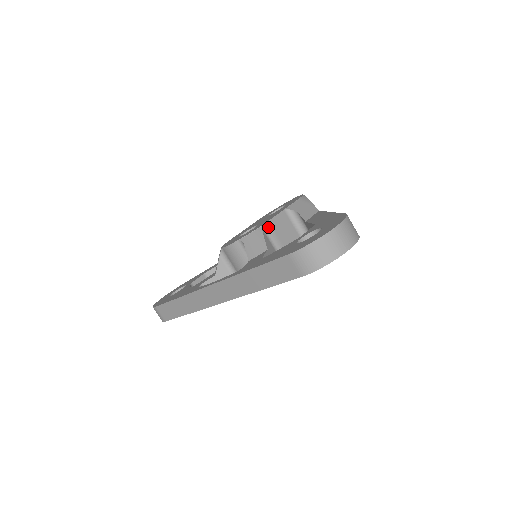
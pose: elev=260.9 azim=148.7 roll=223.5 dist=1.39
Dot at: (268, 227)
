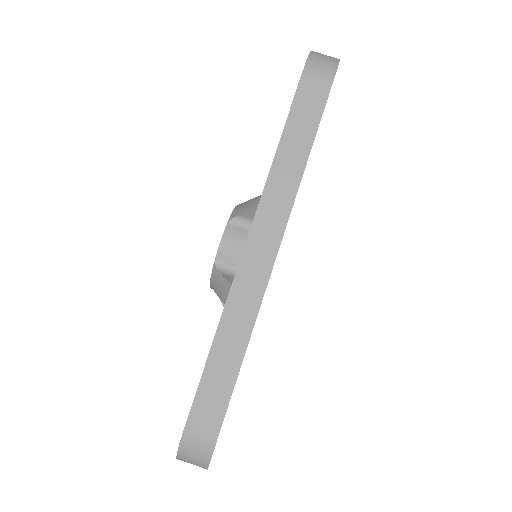
Dot at: occluded
